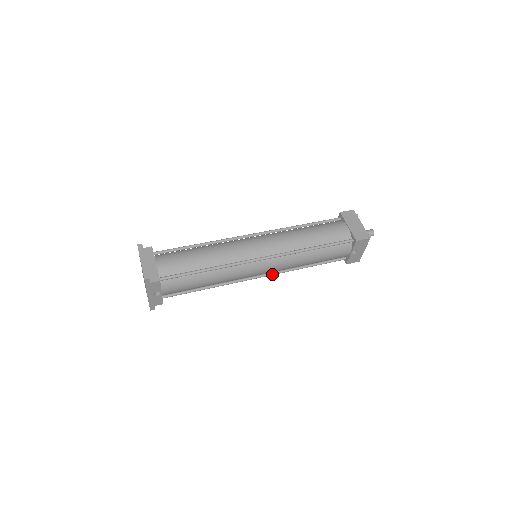
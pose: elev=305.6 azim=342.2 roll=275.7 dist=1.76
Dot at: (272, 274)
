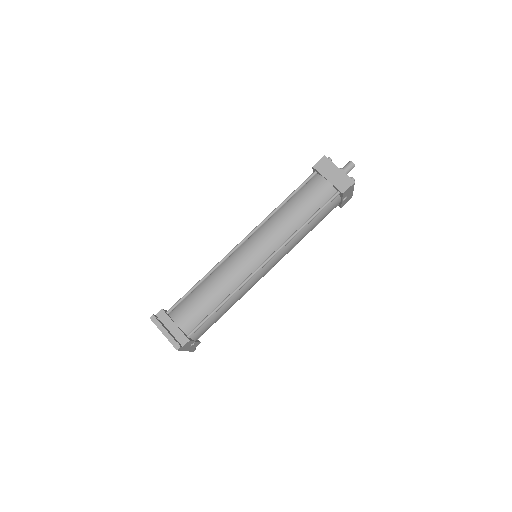
Dot at: occluded
